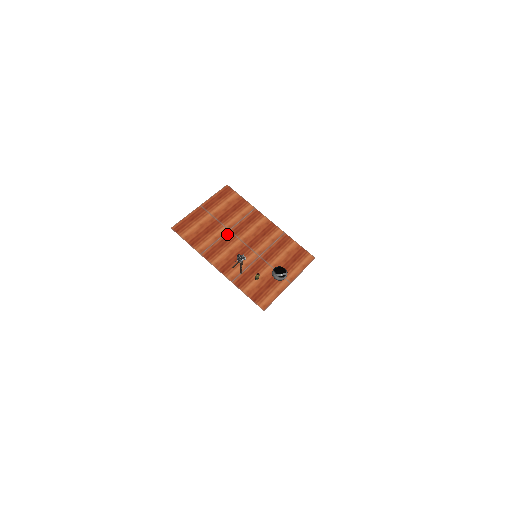
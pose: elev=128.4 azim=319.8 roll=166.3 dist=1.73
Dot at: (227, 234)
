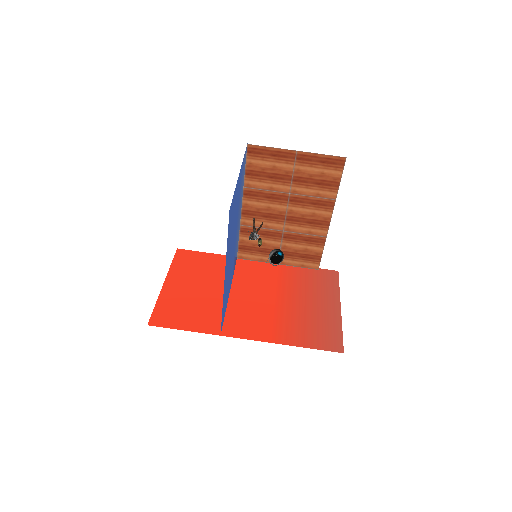
Dot at: (284, 194)
